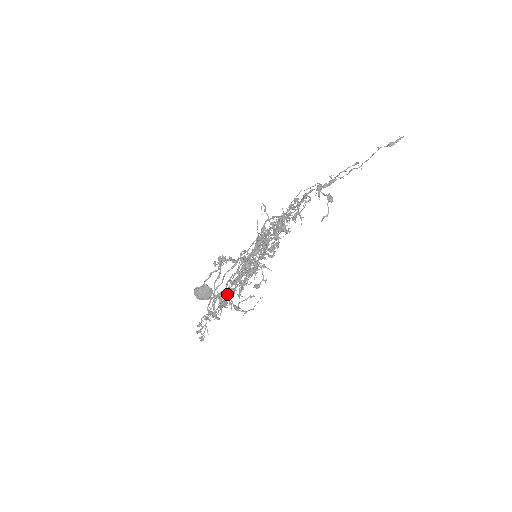
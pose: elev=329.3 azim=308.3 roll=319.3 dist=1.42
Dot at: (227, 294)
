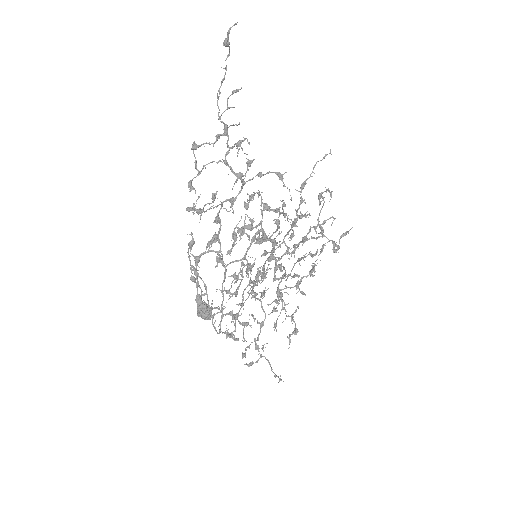
Dot at: (197, 302)
